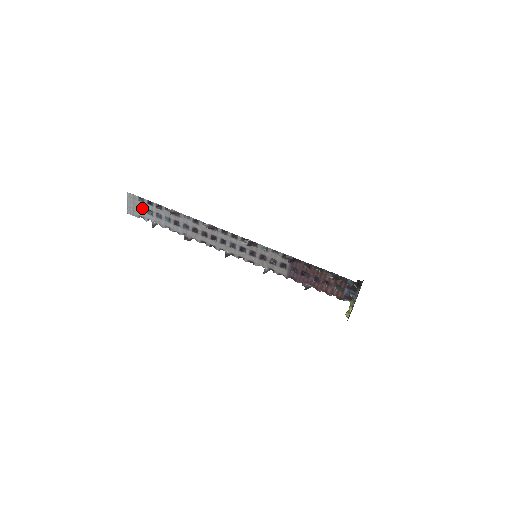
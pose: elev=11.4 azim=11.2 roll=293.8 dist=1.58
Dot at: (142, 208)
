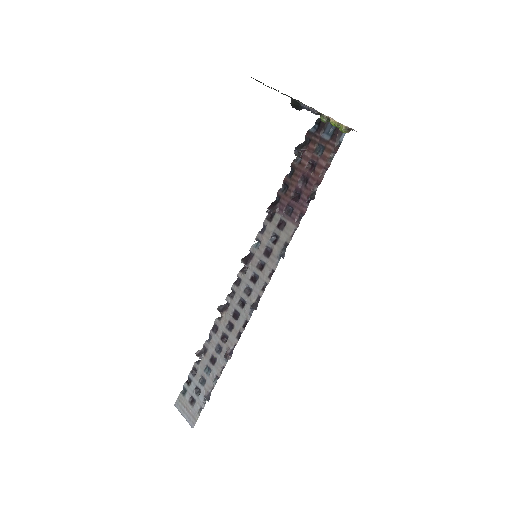
Dot at: (193, 400)
